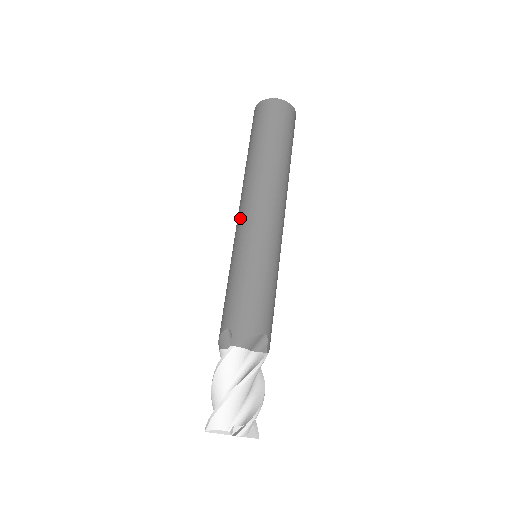
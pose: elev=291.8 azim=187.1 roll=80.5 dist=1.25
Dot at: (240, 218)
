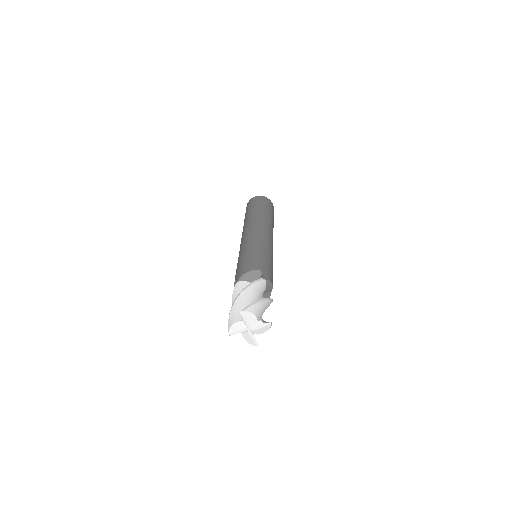
Dot at: occluded
